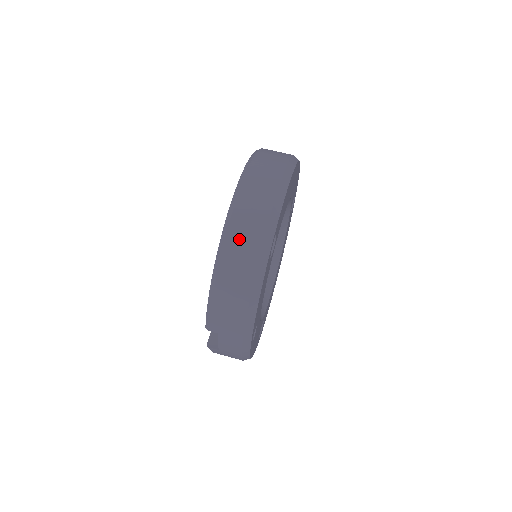
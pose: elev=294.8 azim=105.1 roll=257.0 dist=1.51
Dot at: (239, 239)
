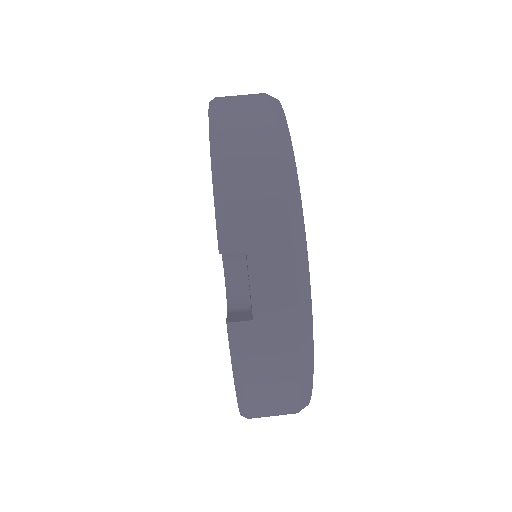
Dot at: (235, 108)
